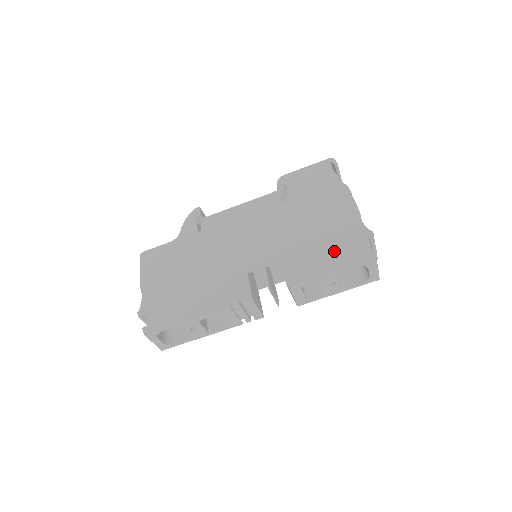
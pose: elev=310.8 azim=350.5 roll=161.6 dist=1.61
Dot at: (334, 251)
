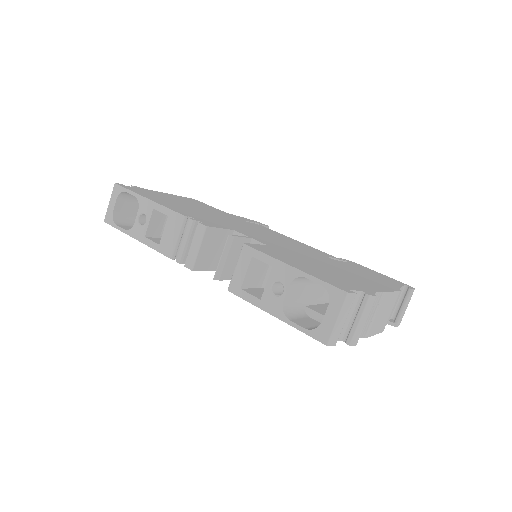
Dot at: (319, 271)
